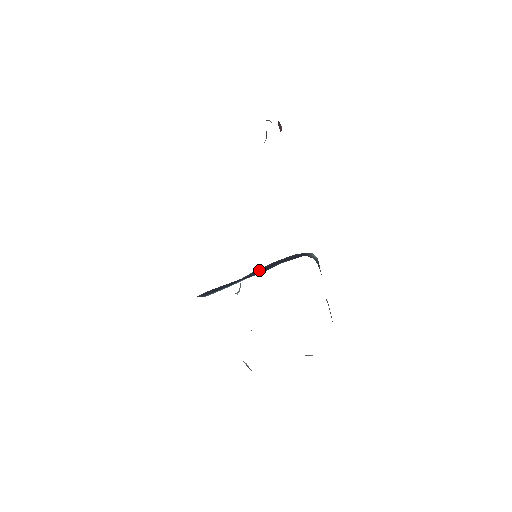
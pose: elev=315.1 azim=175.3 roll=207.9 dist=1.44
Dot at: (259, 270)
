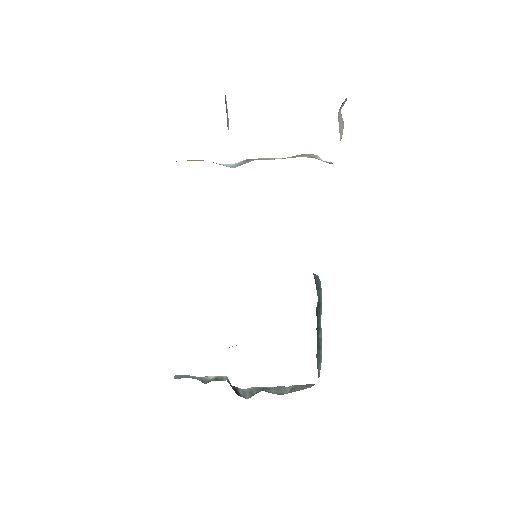
Dot at: occluded
